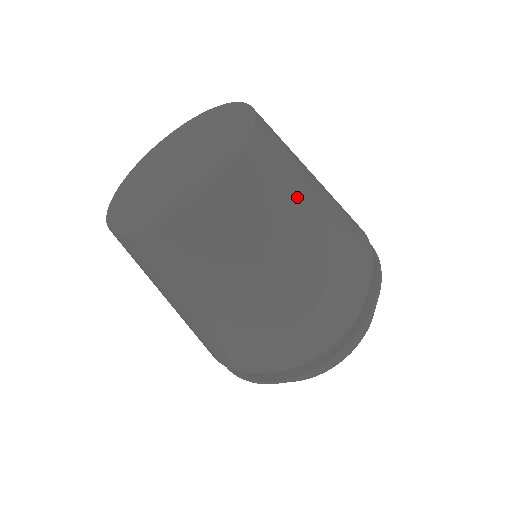
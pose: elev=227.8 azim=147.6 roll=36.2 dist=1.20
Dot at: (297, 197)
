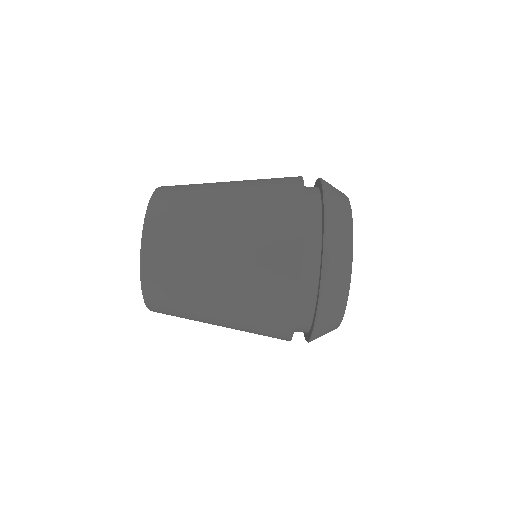
Dot at: (204, 194)
